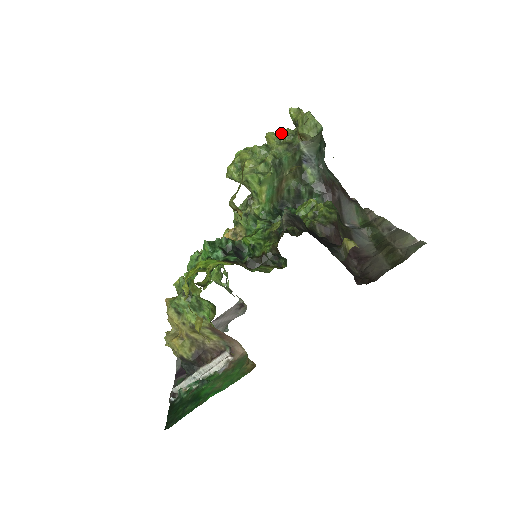
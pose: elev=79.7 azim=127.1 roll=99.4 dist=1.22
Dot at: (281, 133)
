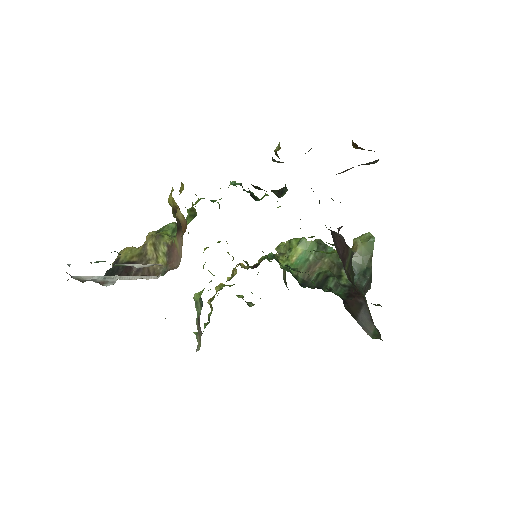
Dot at: occluded
